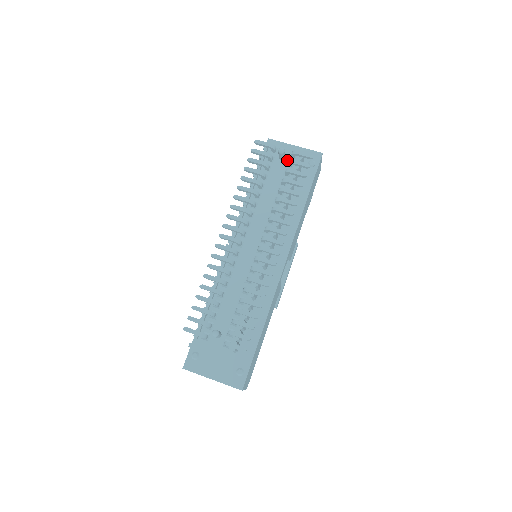
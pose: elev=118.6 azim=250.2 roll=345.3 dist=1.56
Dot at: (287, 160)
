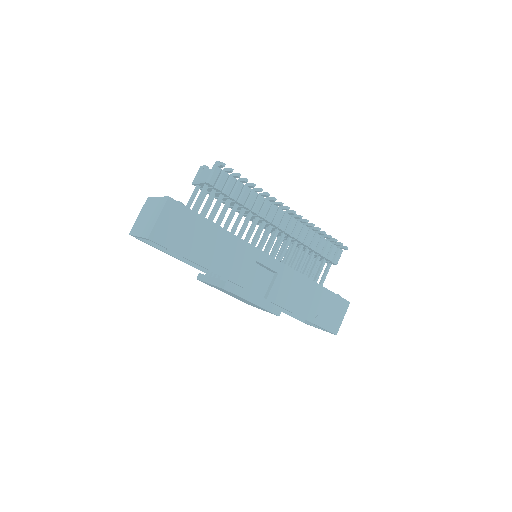
Dot at: occluded
